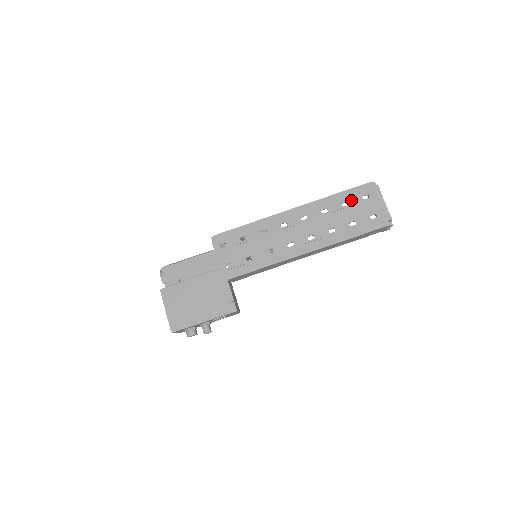
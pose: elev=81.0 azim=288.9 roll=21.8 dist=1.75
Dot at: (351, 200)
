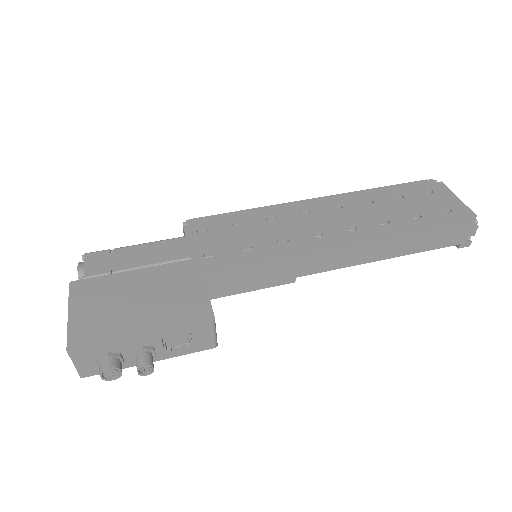
Dot at: (407, 193)
